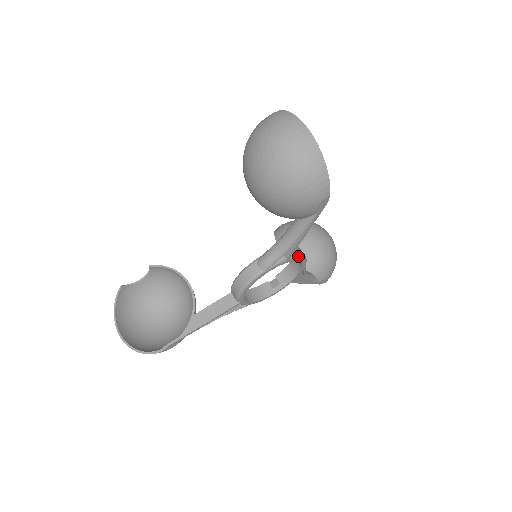
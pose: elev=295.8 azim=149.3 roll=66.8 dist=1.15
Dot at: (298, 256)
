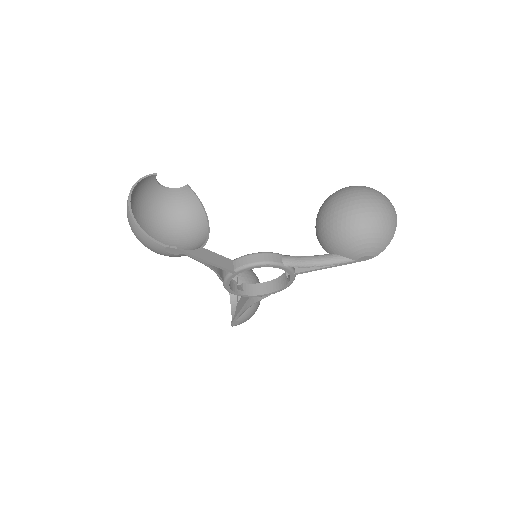
Dot at: occluded
